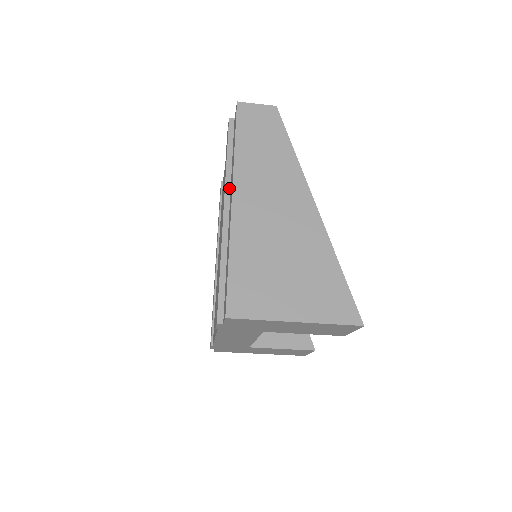
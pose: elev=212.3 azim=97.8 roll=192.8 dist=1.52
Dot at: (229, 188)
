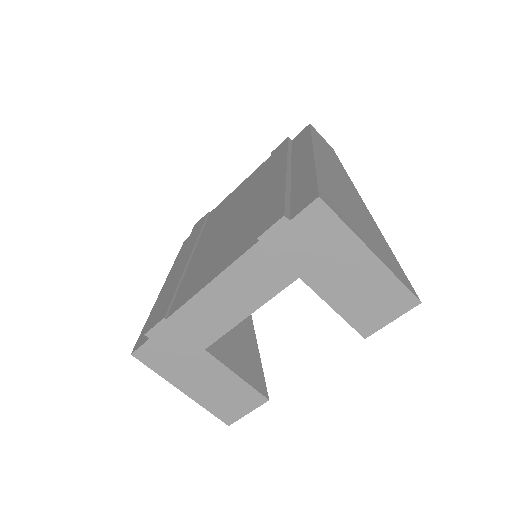
Dot at: (290, 161)
